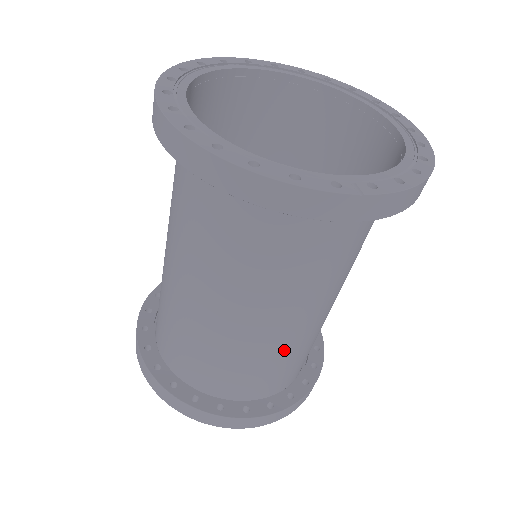
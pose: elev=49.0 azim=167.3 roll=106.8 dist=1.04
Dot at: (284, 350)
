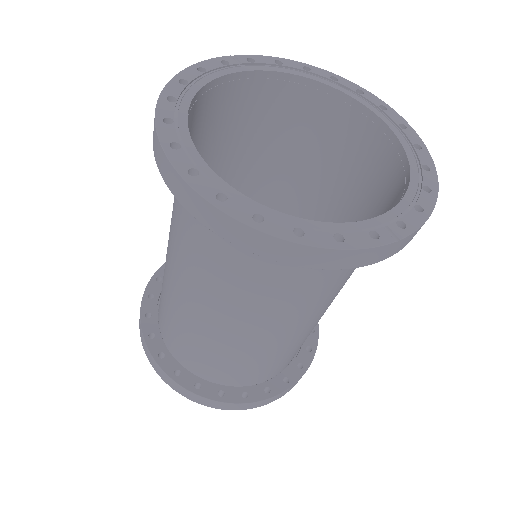
Dot at: (300, 340)
